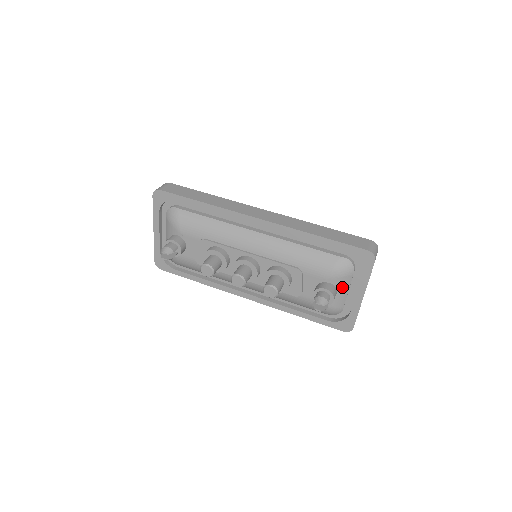
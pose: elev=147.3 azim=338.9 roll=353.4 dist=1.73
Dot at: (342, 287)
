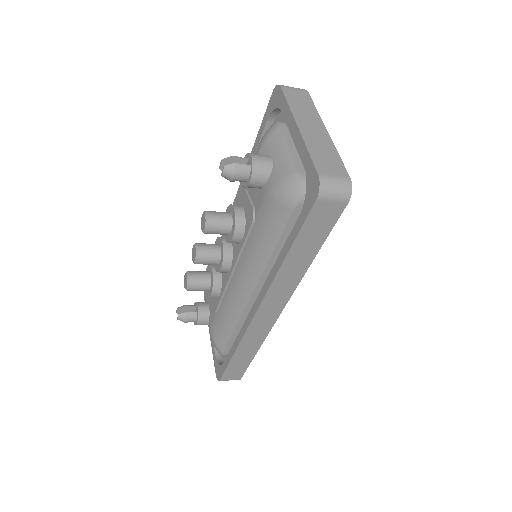
Dot at: (275, 149)
